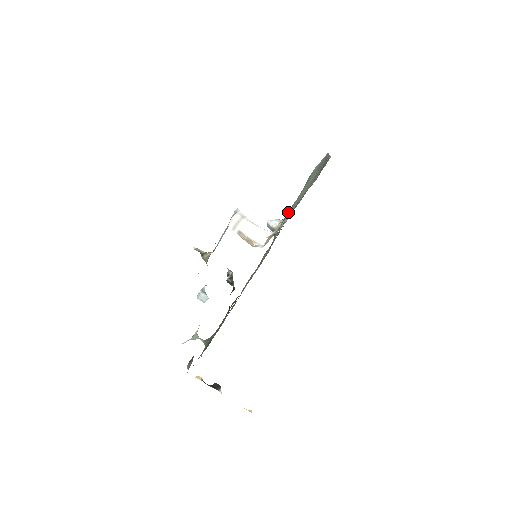
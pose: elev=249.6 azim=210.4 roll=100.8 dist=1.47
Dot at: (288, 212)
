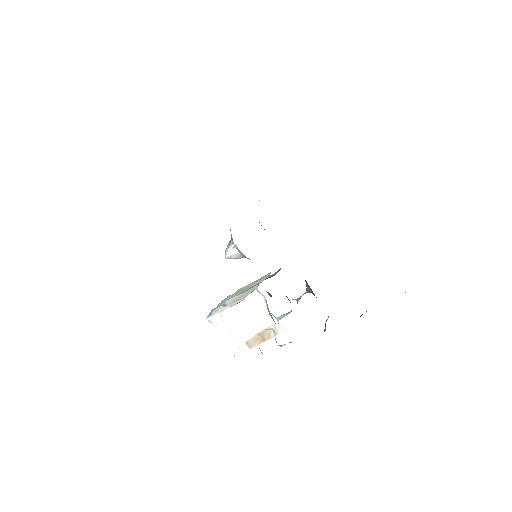
Dot at: occluded
